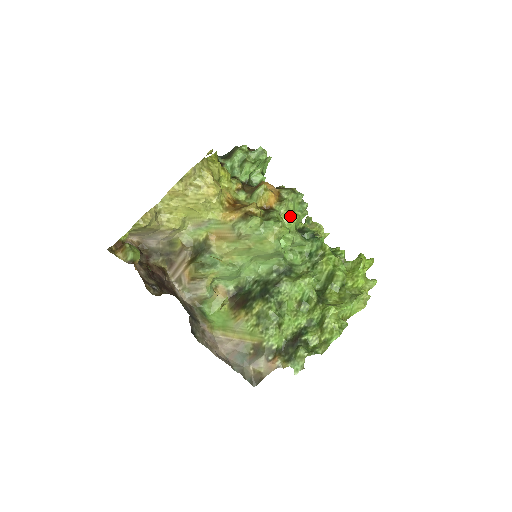
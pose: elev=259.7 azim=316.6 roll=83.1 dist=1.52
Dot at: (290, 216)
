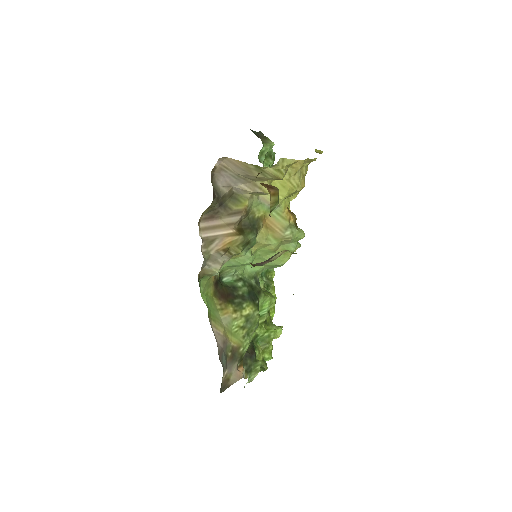
Dot at: occluded
